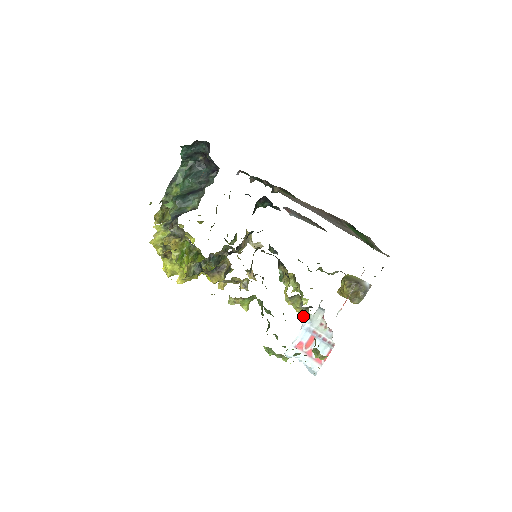
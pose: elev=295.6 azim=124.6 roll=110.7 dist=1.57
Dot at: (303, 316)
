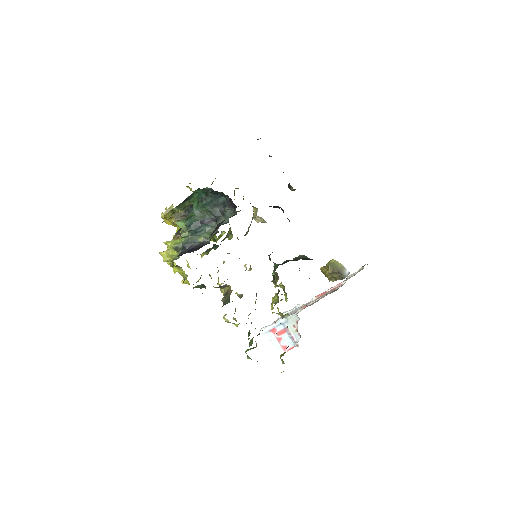
Dot at: occluded
